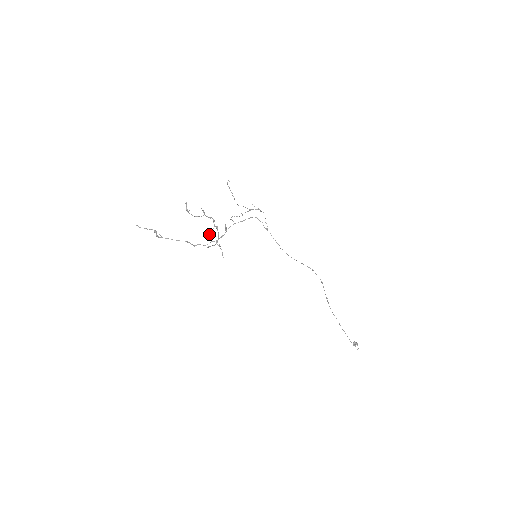
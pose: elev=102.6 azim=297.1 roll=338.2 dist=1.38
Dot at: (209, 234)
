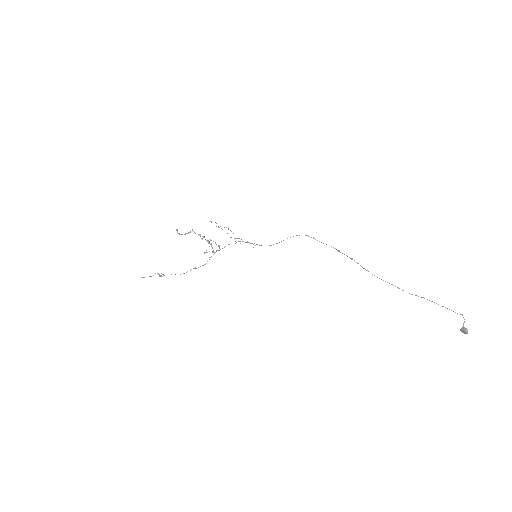
Dot at: (199, 235)
